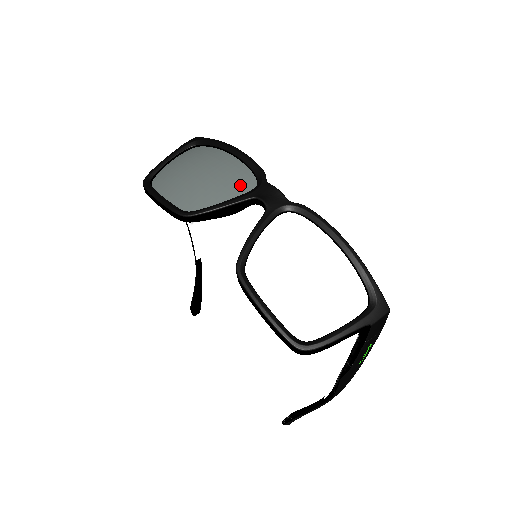
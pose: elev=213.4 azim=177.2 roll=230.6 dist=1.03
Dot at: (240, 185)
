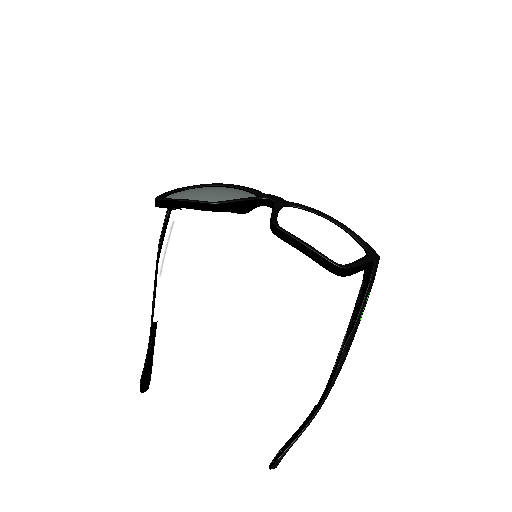
Dot at: (246, 195)
